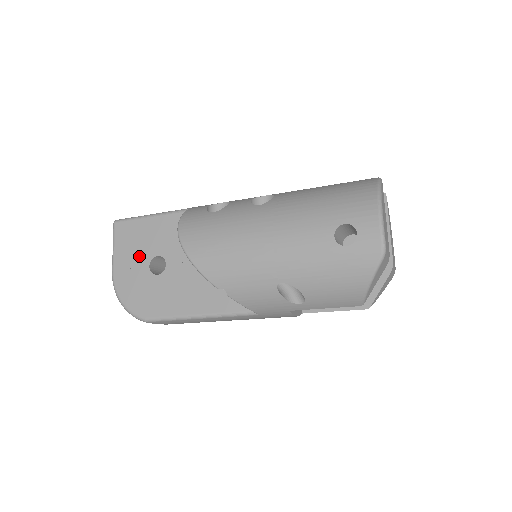
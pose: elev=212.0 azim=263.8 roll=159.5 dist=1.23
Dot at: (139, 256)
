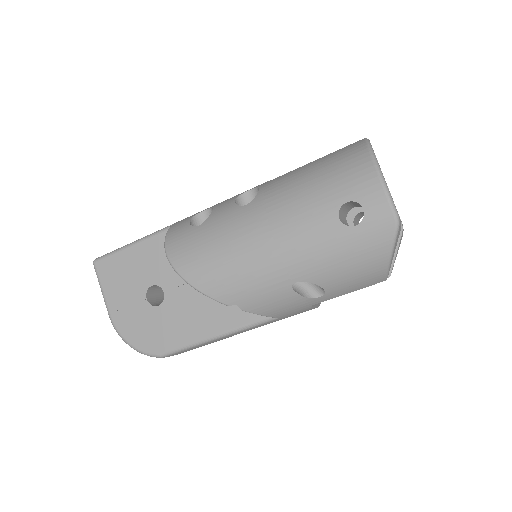
Dot at: (132, 291)
